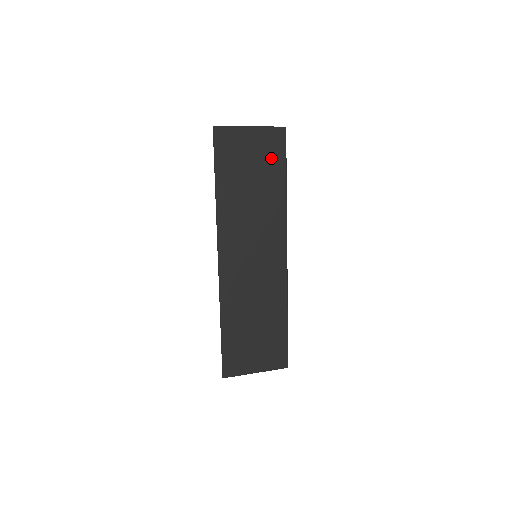
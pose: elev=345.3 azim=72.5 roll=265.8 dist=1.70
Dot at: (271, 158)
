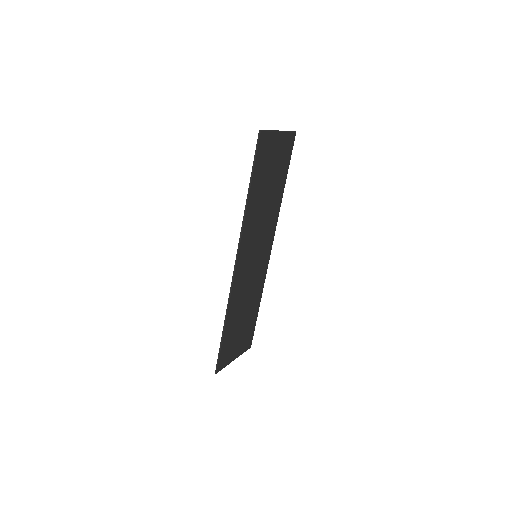
Dot at: (283, 162)
